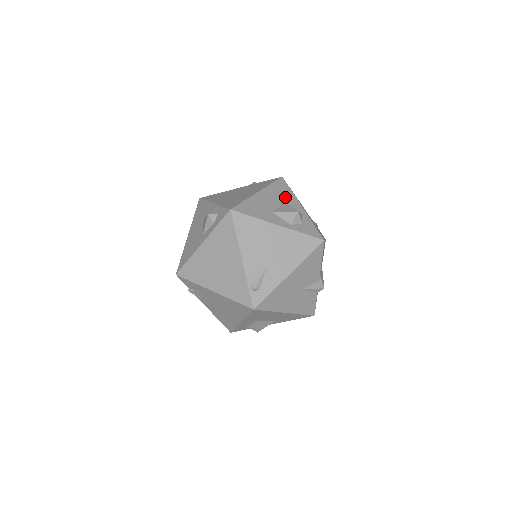
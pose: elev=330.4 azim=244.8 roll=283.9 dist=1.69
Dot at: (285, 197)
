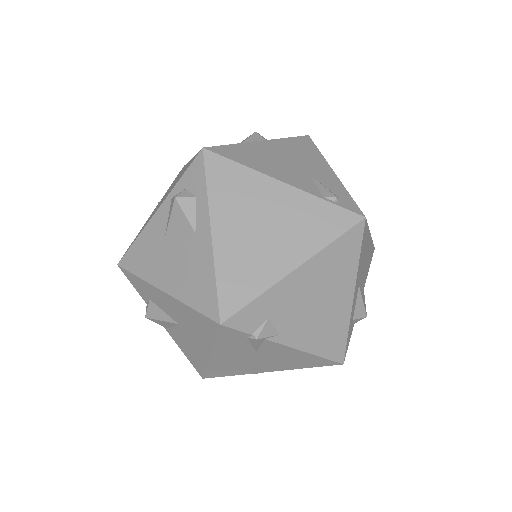
Dot at: occluded
